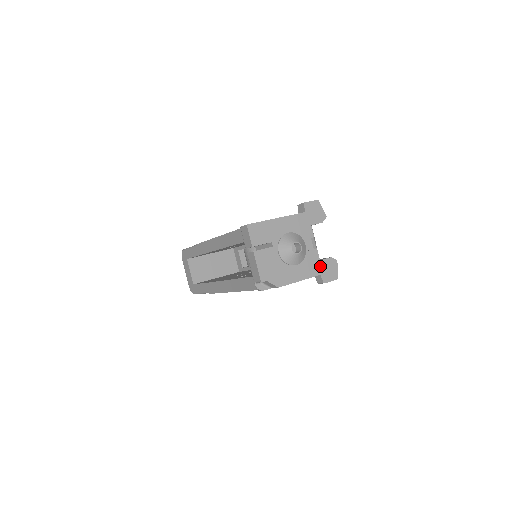
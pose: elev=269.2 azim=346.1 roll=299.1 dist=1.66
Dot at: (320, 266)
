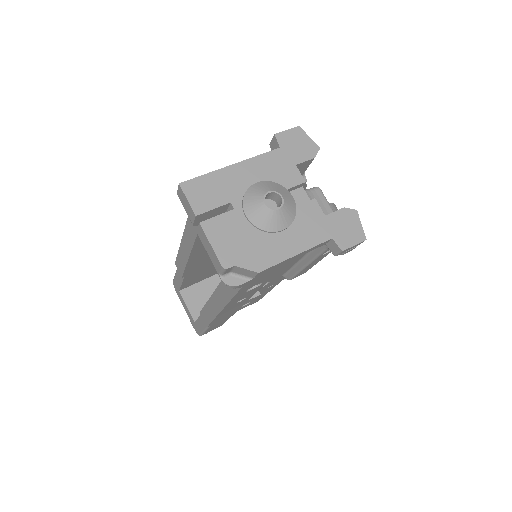
Dot at: (328, 225)
